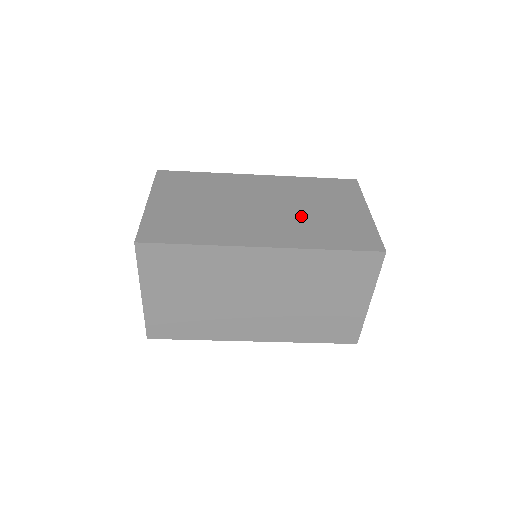
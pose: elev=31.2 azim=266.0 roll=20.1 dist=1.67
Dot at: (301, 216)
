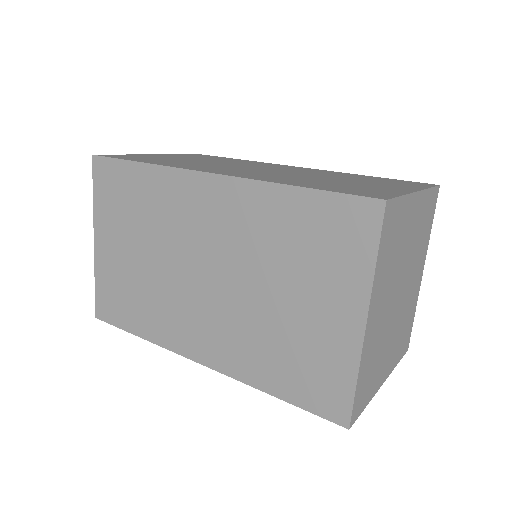
Dot at: (252, 311)
